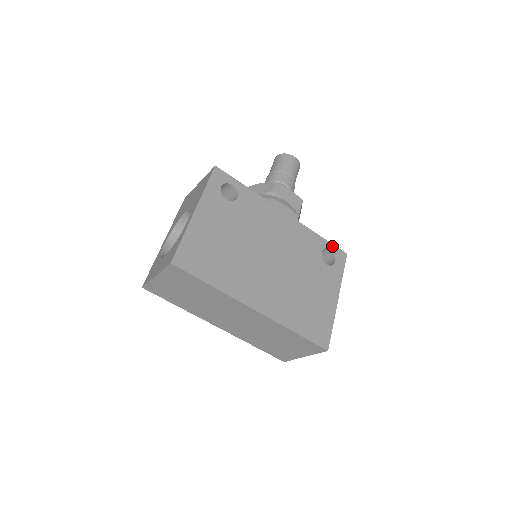
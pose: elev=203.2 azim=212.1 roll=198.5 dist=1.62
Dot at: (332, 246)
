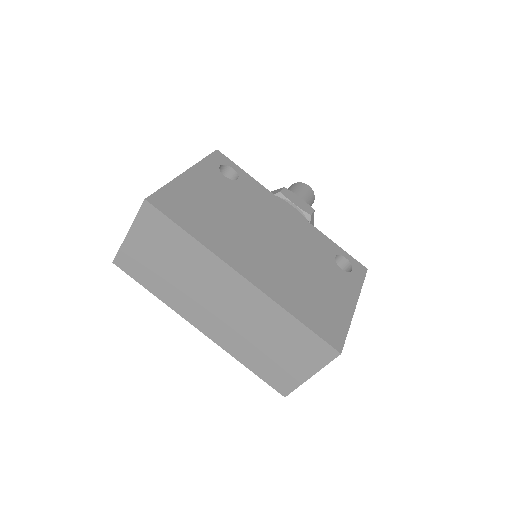
Dot at: (348, 256)
